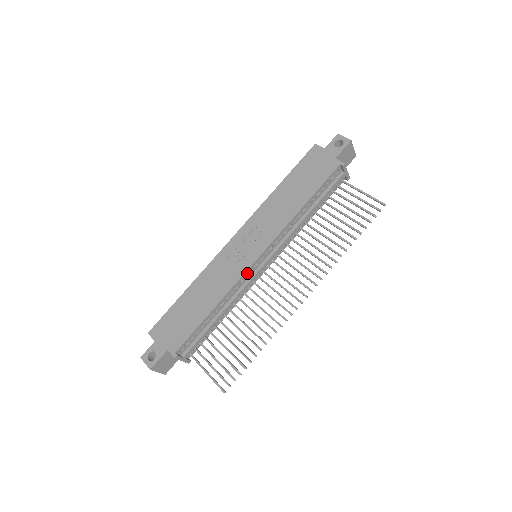
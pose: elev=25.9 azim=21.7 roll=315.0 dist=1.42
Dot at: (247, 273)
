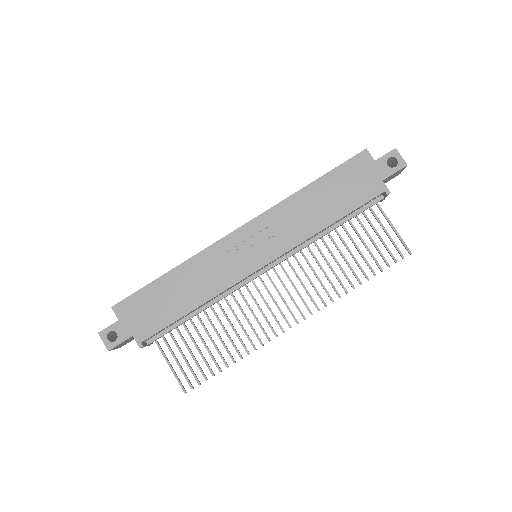
Dot at: (243, 279)
